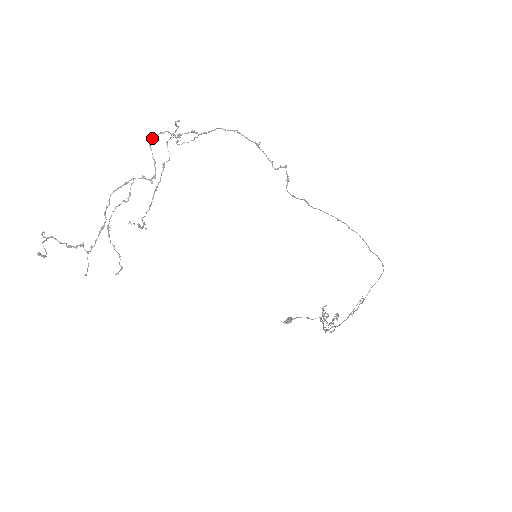
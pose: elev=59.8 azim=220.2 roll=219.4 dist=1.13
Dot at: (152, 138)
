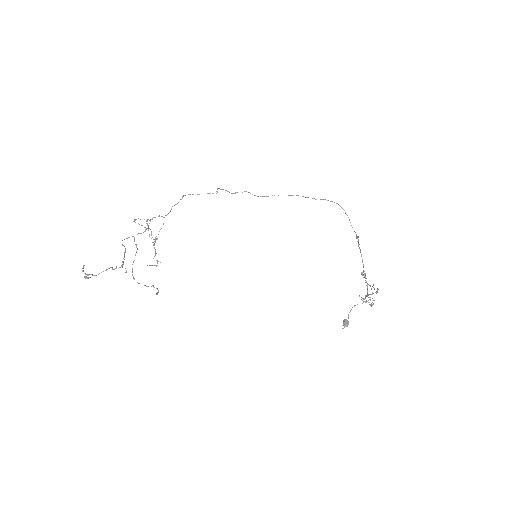
Dot at: (134, 221)
